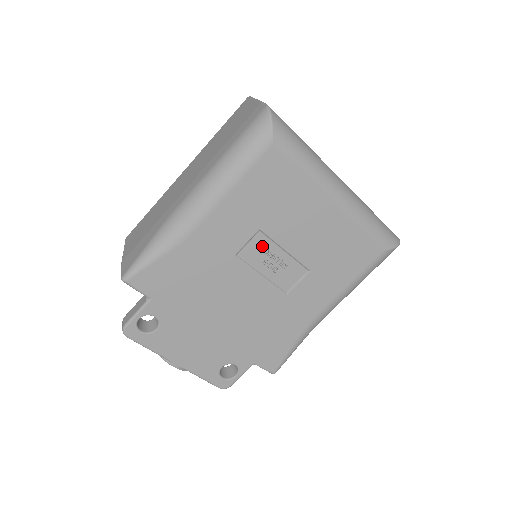
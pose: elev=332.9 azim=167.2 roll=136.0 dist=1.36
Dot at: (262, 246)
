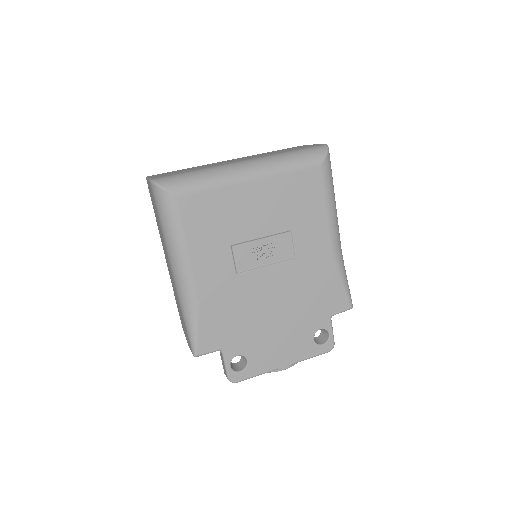
Dot at: (245, 252)
